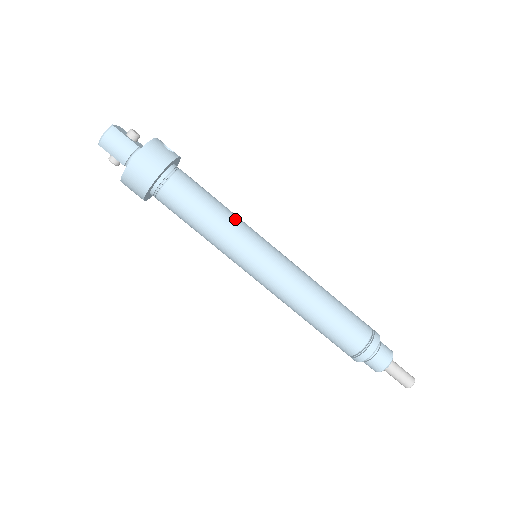
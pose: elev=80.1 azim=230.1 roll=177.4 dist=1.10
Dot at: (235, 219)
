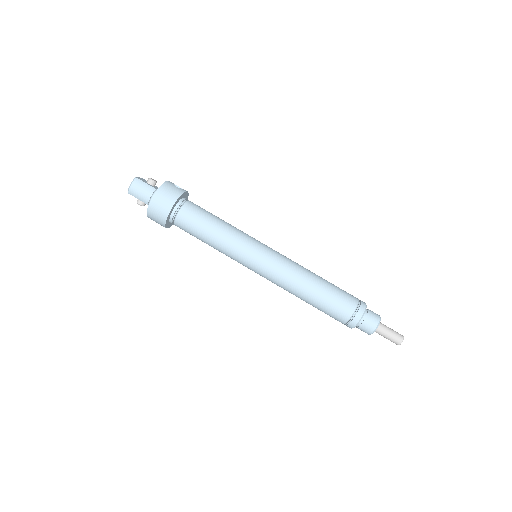
Dot at: (234, 230)
